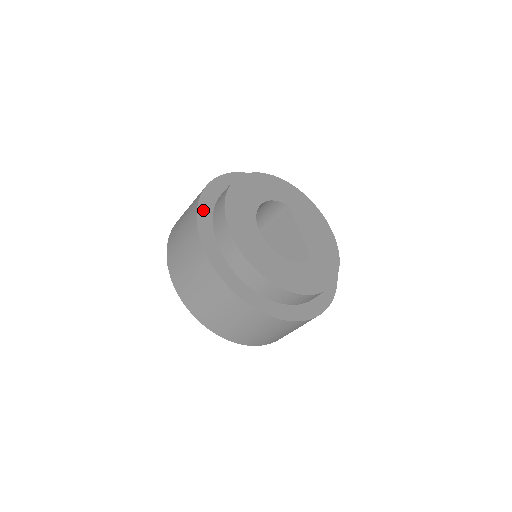
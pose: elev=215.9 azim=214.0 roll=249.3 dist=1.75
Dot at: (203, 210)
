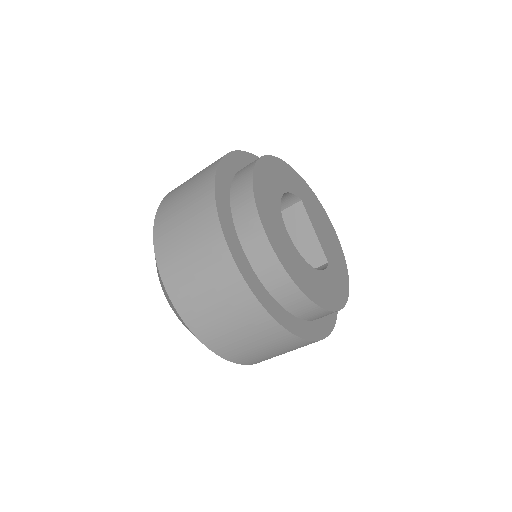
Dot at: (221, 204)
